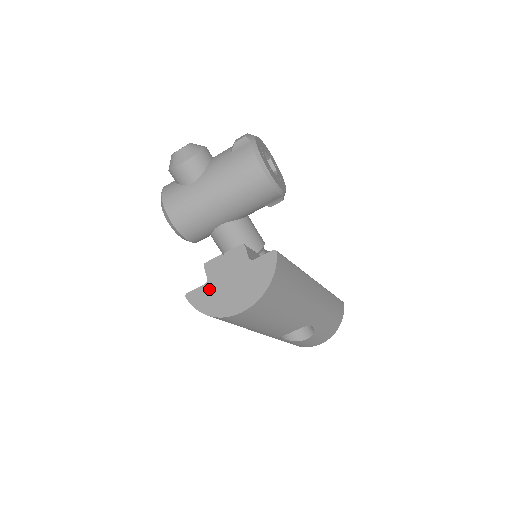
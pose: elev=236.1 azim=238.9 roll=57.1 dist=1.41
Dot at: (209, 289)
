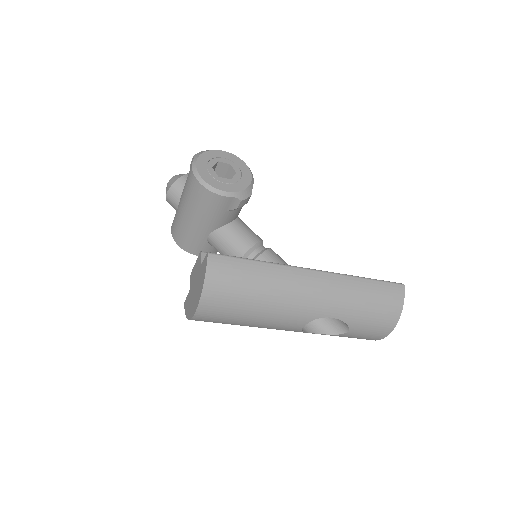
Dot at: (189, 296)
